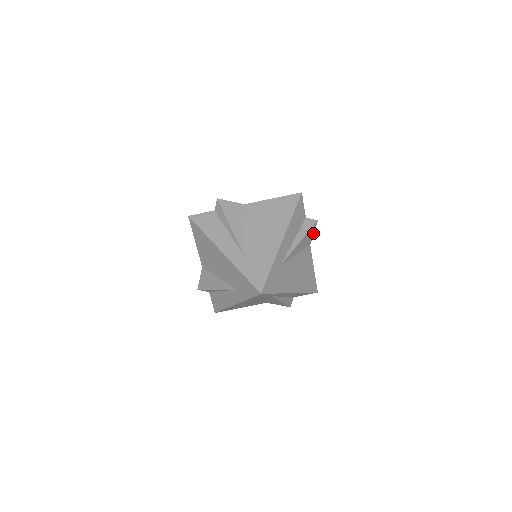
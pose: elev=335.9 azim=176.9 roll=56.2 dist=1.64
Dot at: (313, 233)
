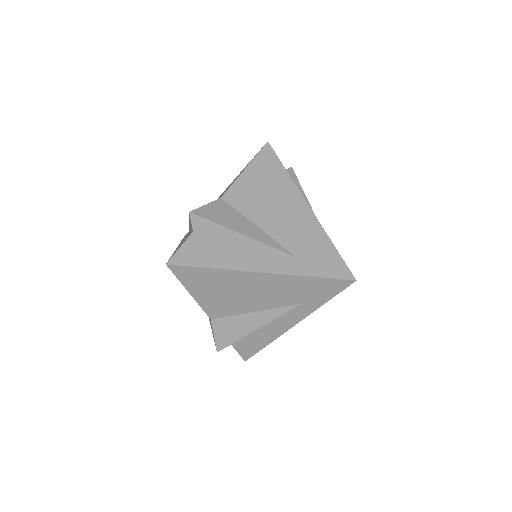
Dot at: occluded
